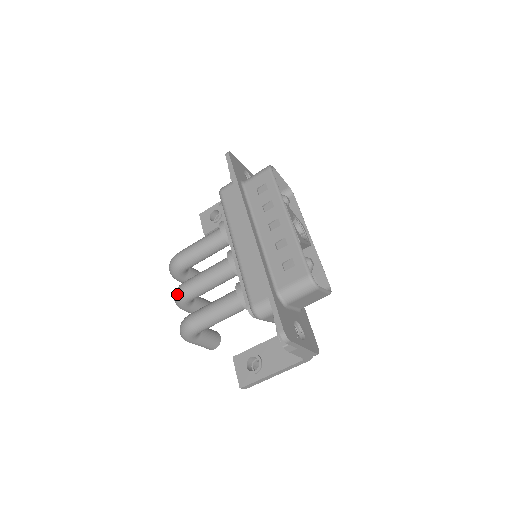
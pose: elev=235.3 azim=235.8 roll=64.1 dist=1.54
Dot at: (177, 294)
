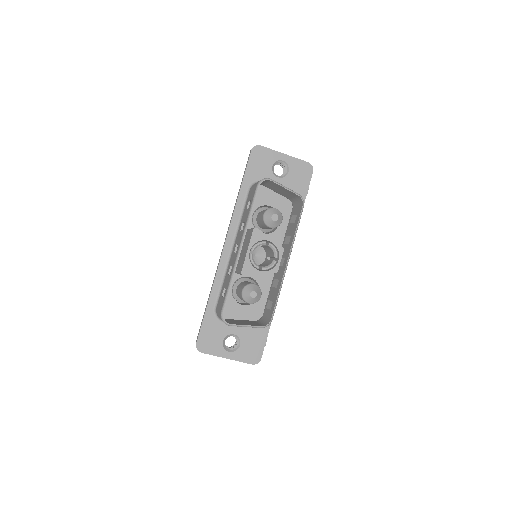
Dot at: occluded
